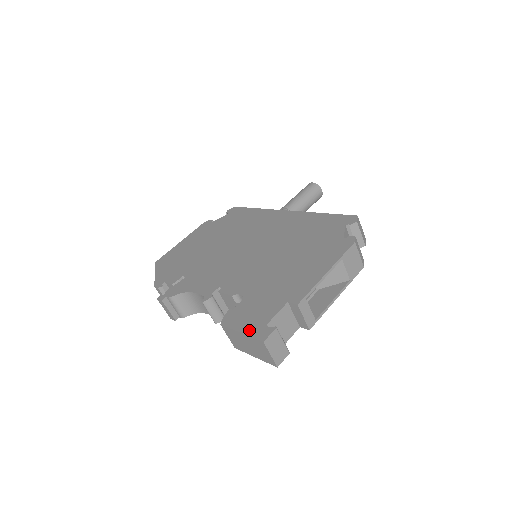
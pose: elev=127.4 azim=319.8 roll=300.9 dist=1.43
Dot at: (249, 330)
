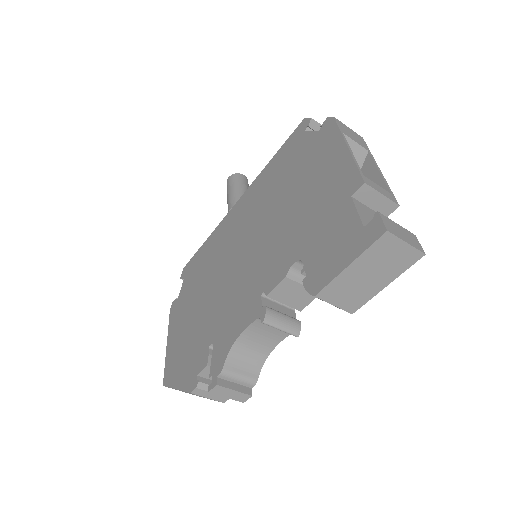
Dot at: (353, 252)
